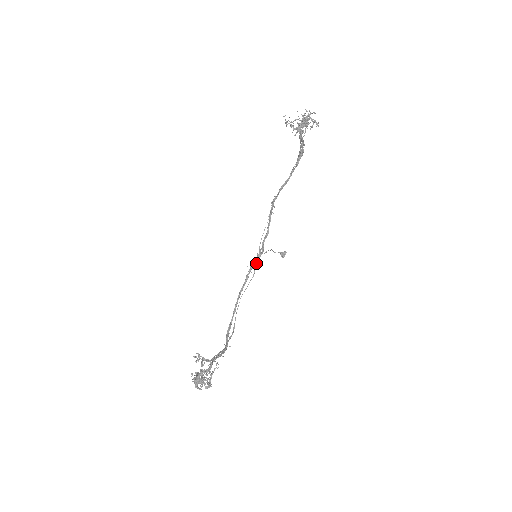
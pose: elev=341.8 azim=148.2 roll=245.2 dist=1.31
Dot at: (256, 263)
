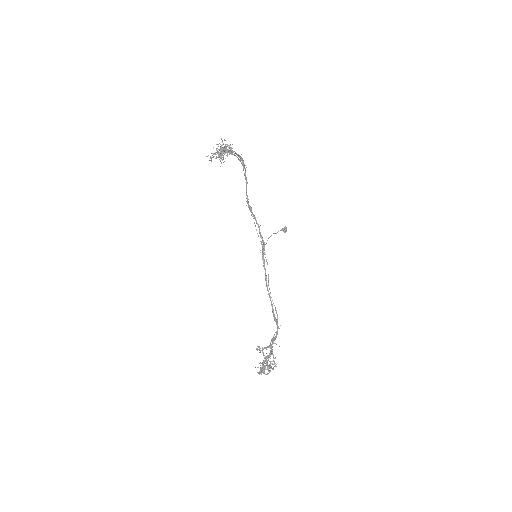
Dot at: (264, 254)
